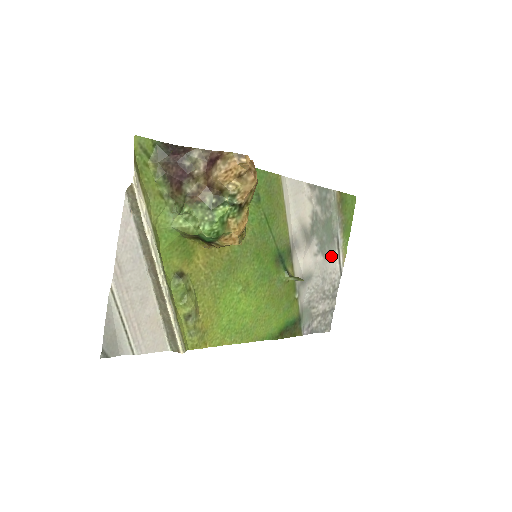
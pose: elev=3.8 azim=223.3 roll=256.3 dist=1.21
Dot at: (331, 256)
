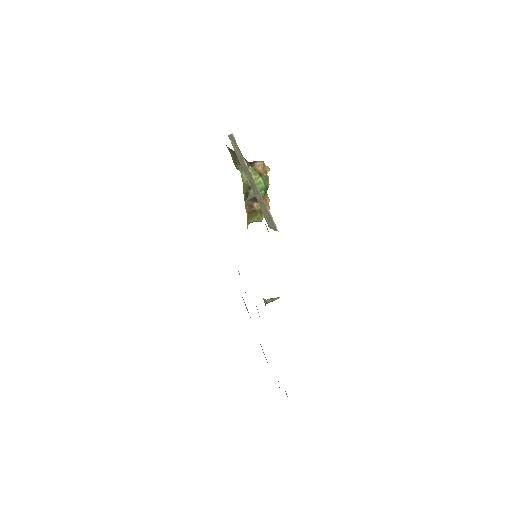
Dot at: occluded
